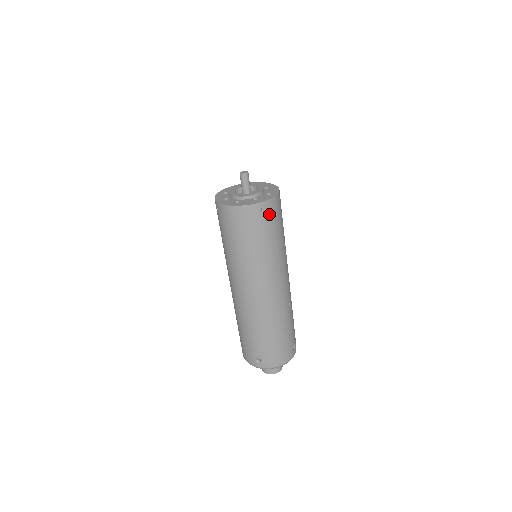
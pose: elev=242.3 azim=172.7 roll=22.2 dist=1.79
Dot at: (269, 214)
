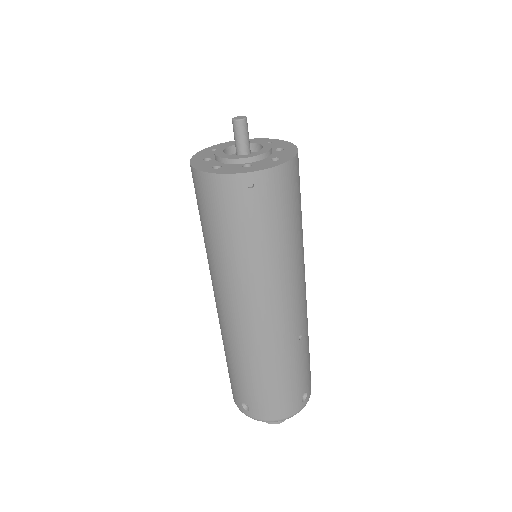
Dot at: (267, 194)
